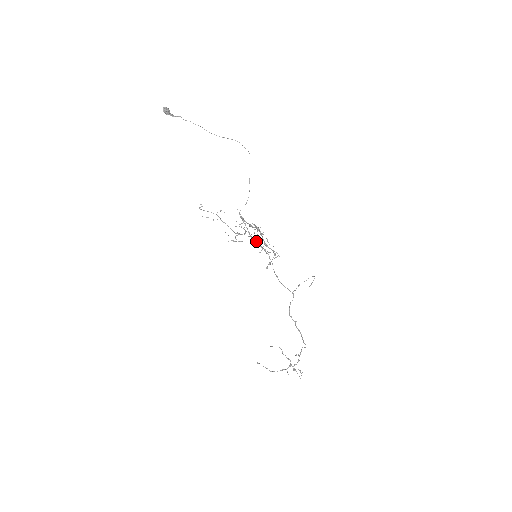
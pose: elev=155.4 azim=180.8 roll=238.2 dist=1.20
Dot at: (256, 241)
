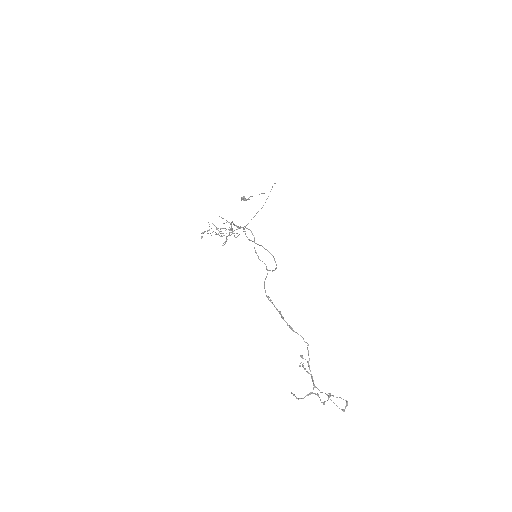
Dot at: occluded
